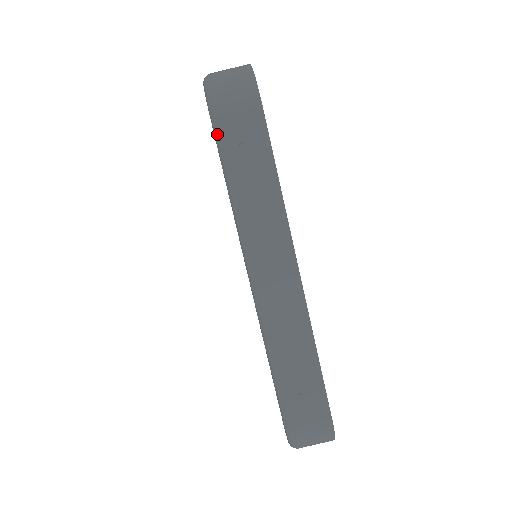
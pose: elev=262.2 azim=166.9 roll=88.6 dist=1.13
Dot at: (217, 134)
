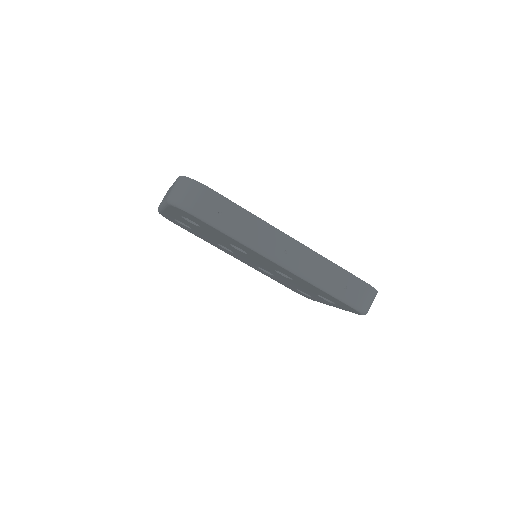
Dot at: (205, 220)
